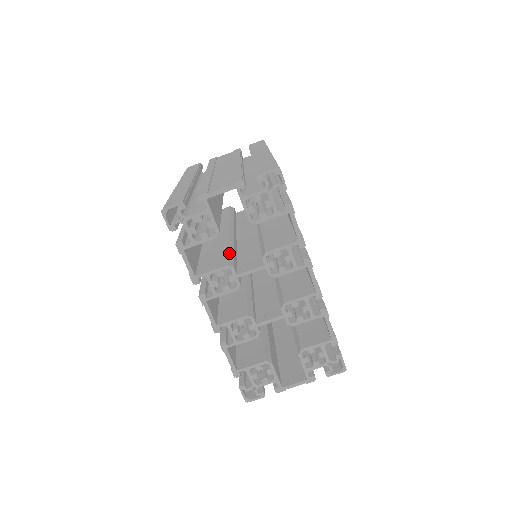
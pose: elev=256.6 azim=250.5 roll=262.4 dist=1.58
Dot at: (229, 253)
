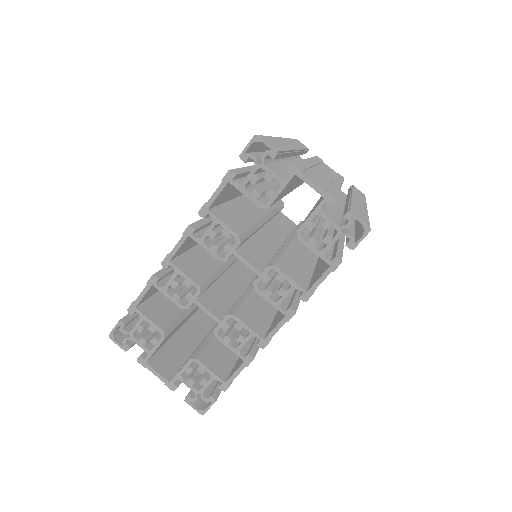
Dot at: (249, 229)
